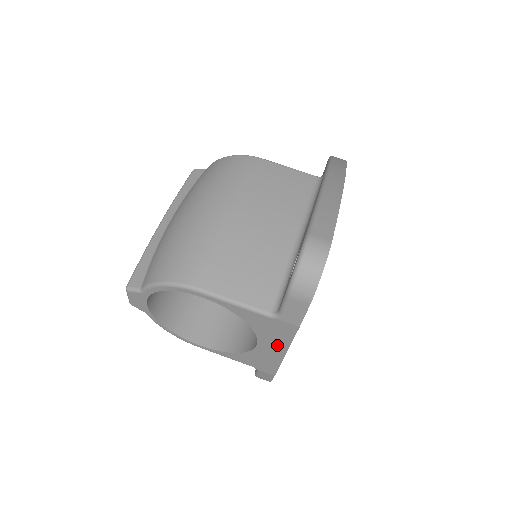
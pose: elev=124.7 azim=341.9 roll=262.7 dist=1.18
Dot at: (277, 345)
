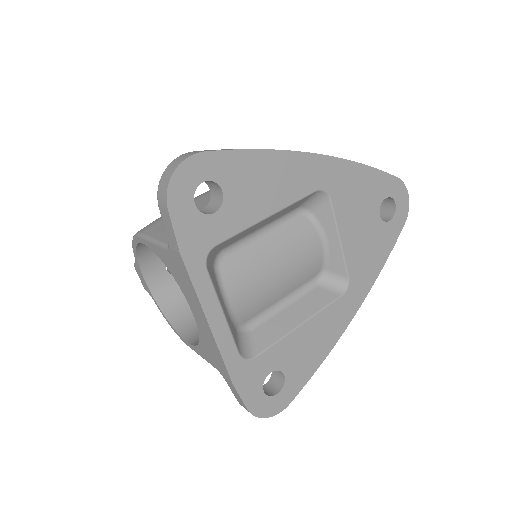
Dot at: (196, 305)
